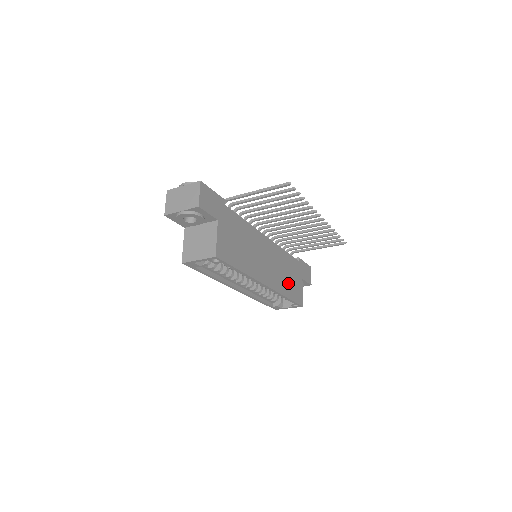
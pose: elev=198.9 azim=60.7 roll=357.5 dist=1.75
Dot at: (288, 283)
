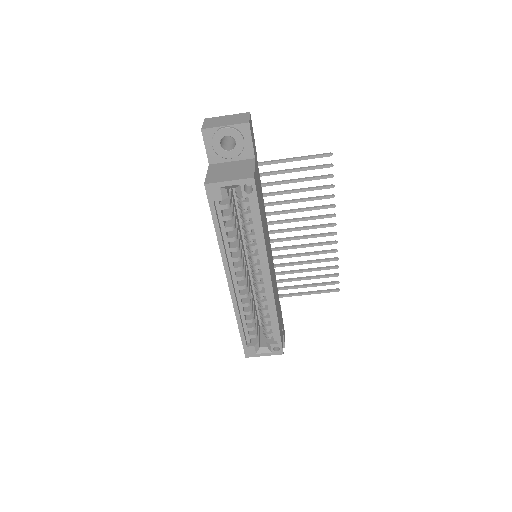
Dot at: occluded
